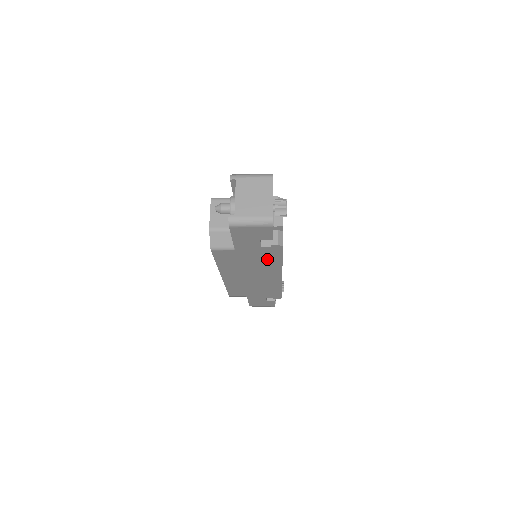
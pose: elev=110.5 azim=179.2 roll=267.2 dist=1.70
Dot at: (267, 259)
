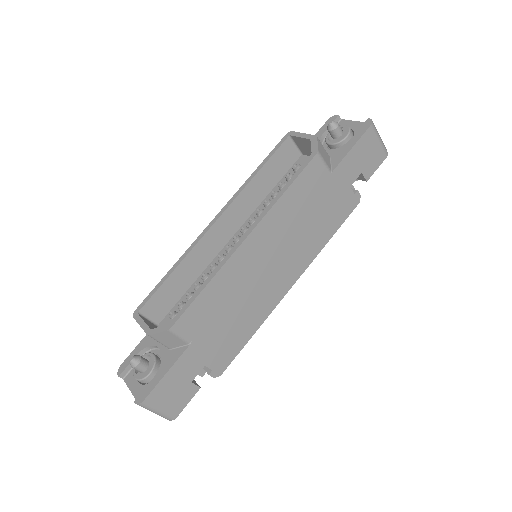
Dot at: (326, 222)
